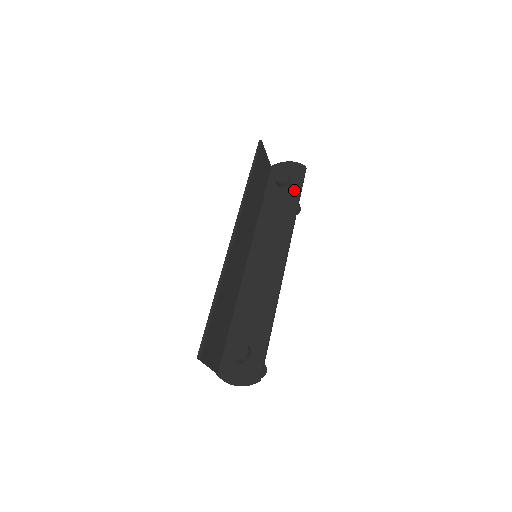
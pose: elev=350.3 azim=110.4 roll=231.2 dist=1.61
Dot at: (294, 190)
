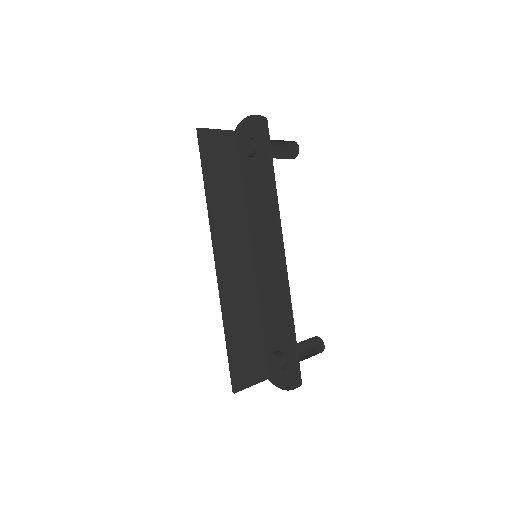
Dot at: (264, 158)
